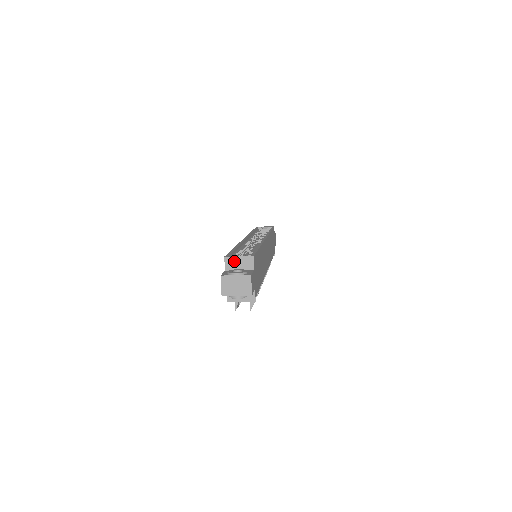
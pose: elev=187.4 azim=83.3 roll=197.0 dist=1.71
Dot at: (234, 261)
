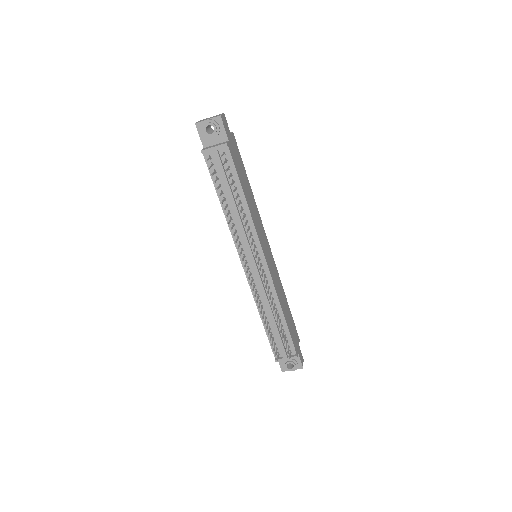
Dot at: occluded
